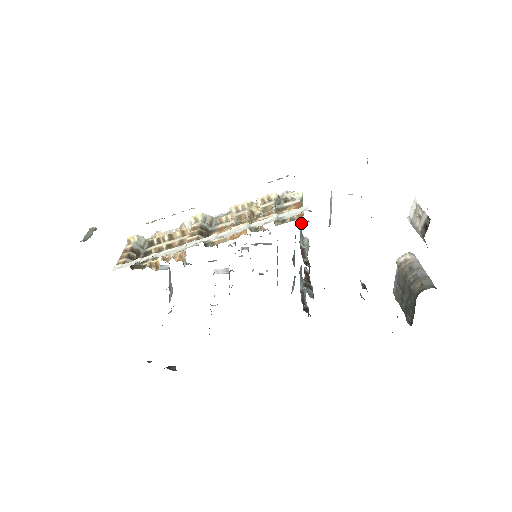
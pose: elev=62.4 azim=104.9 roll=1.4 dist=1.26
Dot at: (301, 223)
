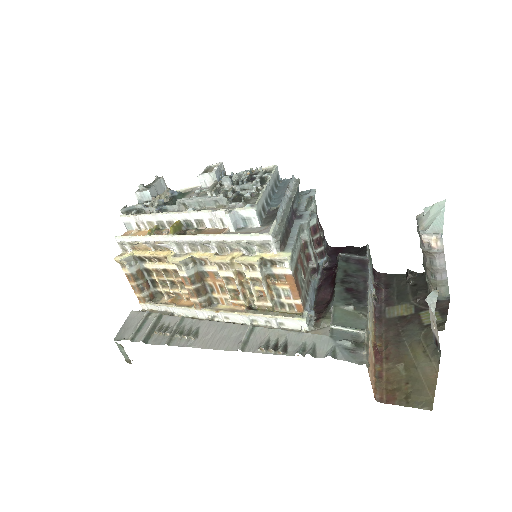
Dot at: (296, 240)
